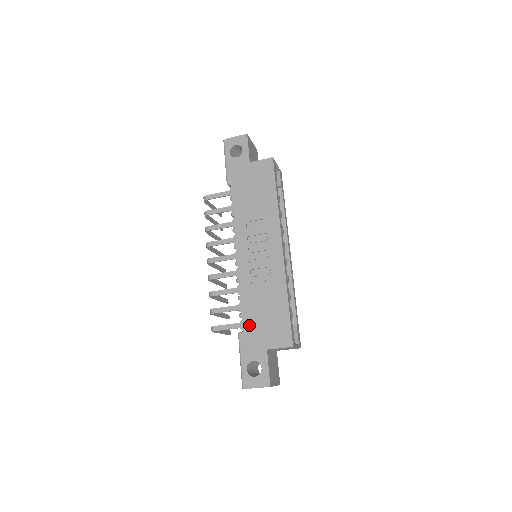
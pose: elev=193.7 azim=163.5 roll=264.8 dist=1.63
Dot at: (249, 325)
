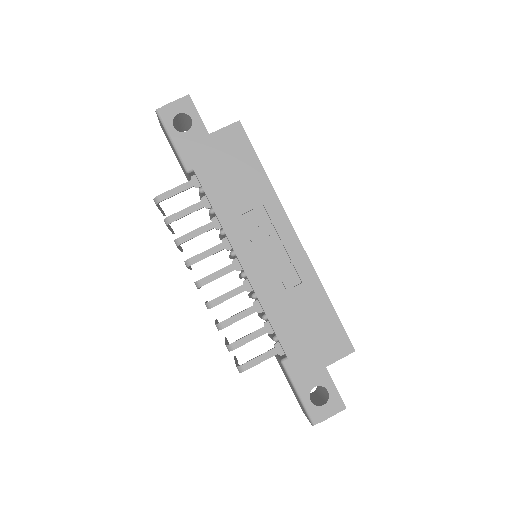
Dot at: (293, 347)
